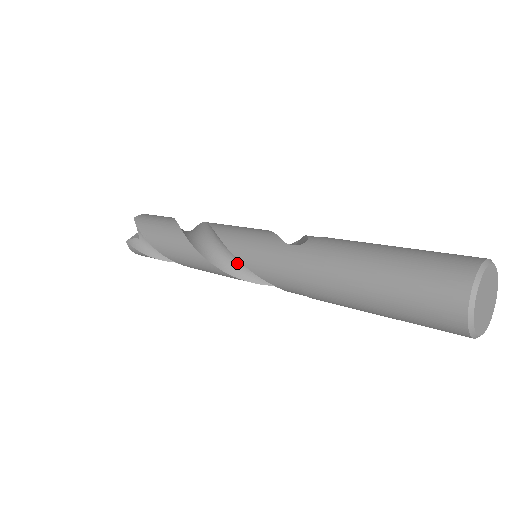
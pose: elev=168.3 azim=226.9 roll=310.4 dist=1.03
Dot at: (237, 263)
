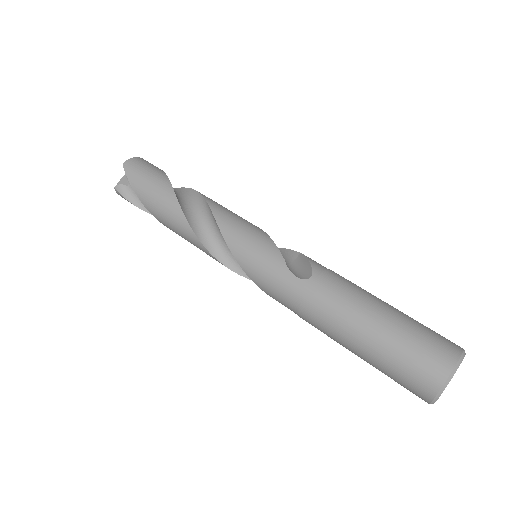
Dot at: occluded
